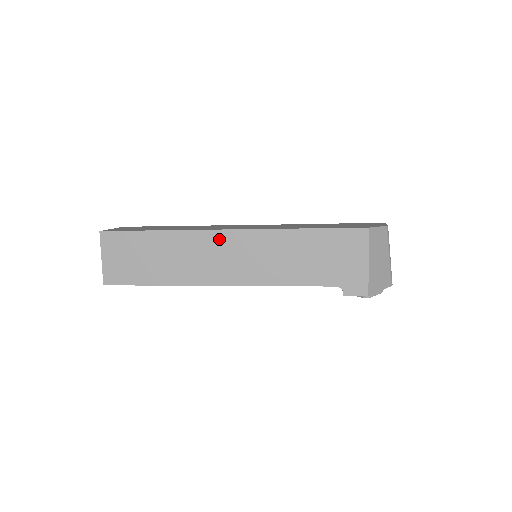
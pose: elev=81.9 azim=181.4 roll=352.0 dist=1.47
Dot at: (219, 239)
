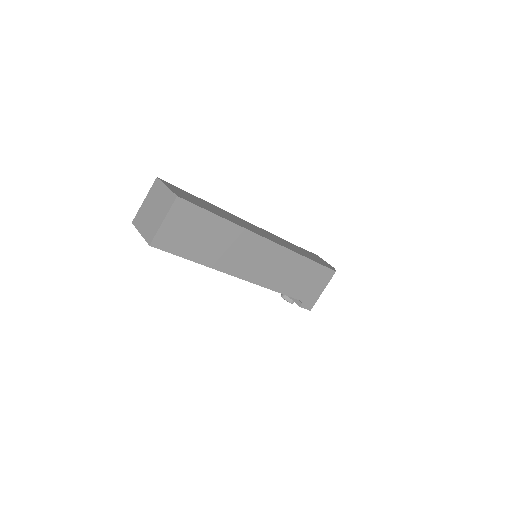
Dot at: (261, 244)
